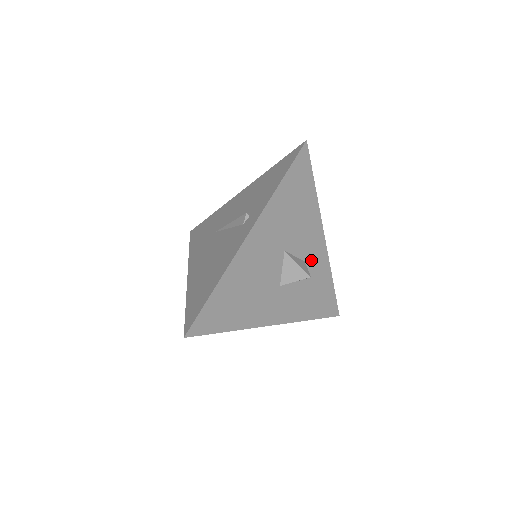
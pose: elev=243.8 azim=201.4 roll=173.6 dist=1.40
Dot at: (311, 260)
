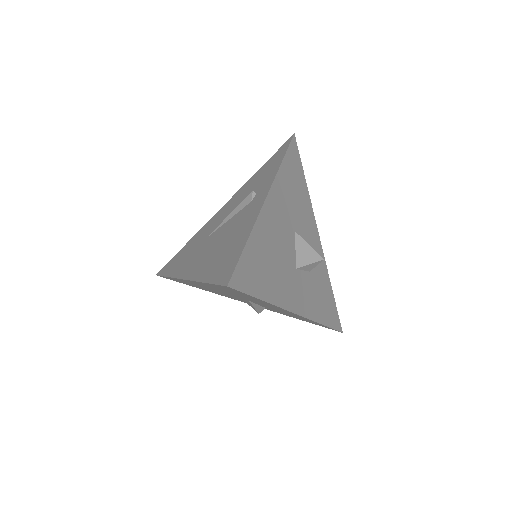
Dot at: occluded
